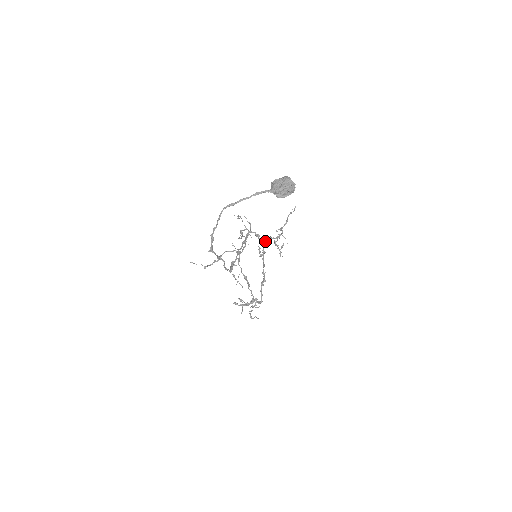
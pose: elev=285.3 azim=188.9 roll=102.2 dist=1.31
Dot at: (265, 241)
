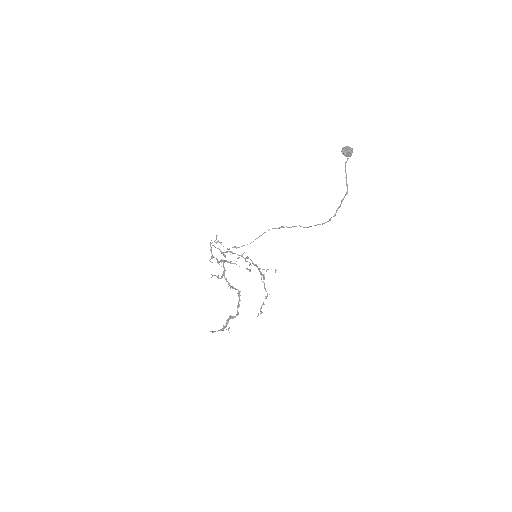
Dot at: (224, 262)
